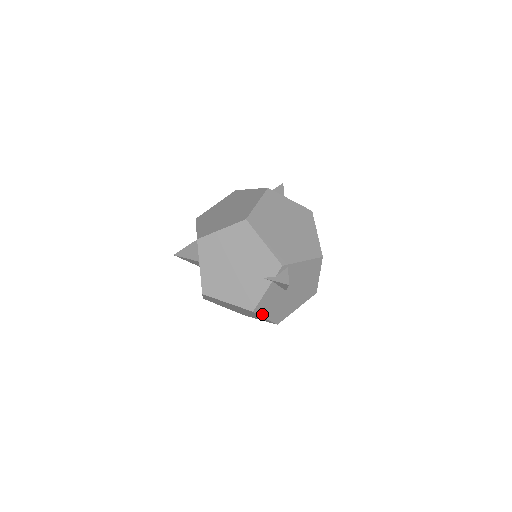
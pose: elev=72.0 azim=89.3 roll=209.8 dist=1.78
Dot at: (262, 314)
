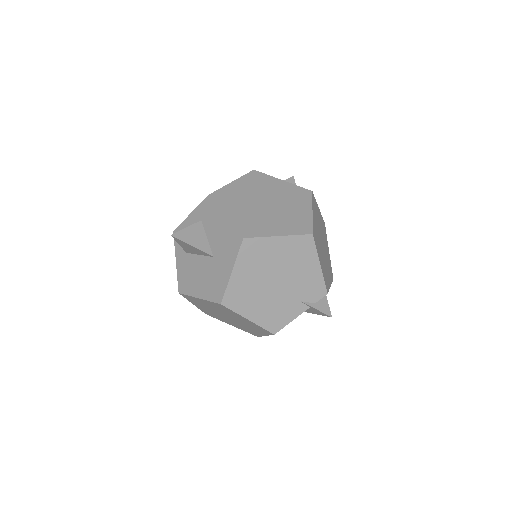
Dot at: occluded
